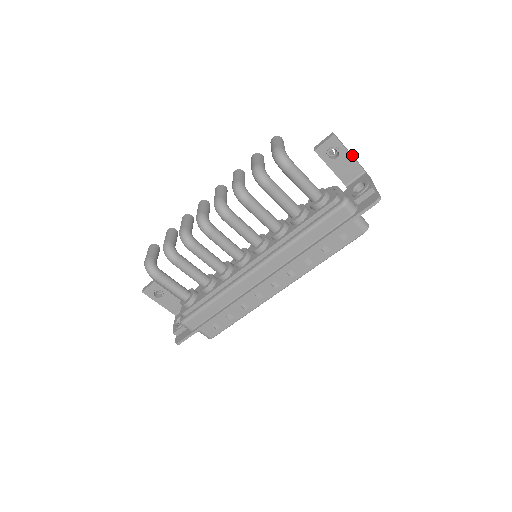
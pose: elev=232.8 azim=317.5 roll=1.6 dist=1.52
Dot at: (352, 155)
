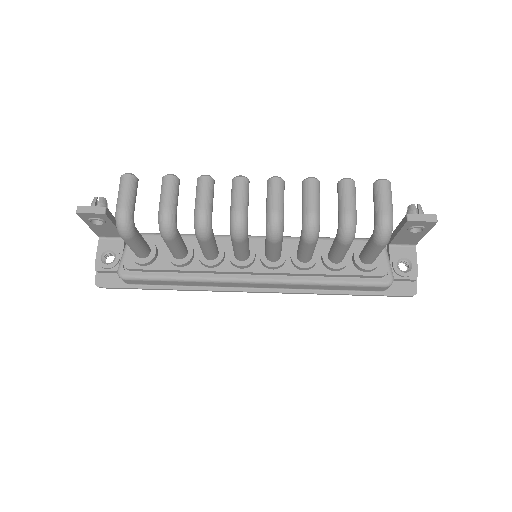
Dot at: occluded
